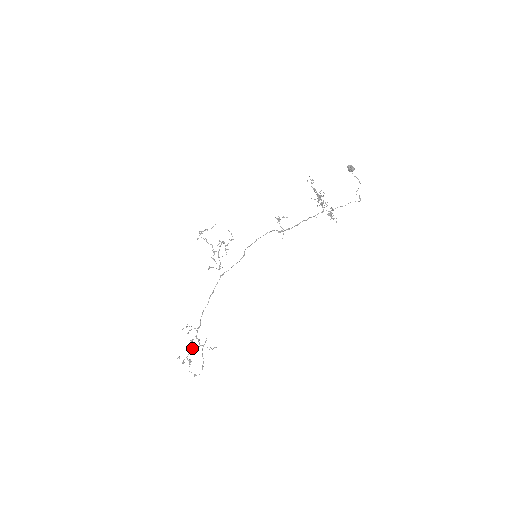
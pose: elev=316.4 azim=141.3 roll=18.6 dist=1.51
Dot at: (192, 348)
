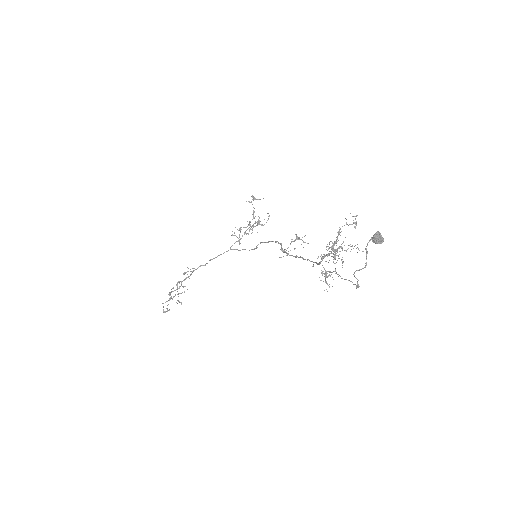
Dot at: (177, 288)
